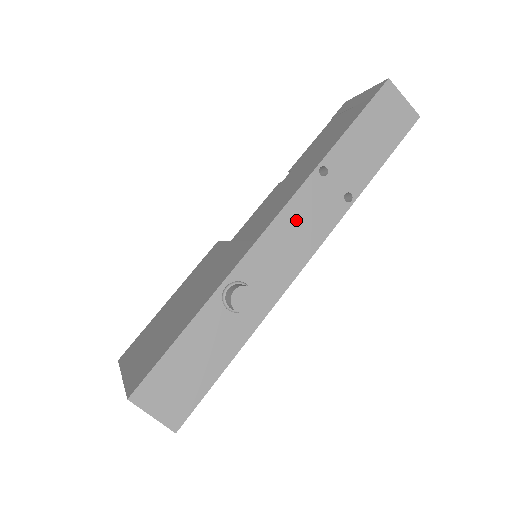
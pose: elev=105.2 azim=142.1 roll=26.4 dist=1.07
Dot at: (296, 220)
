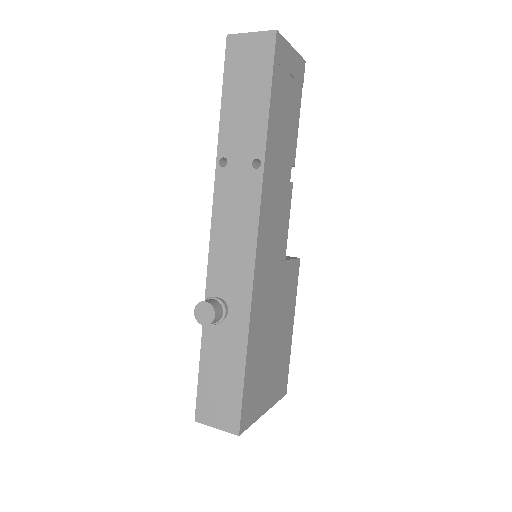
Dot at: (226, 218)
